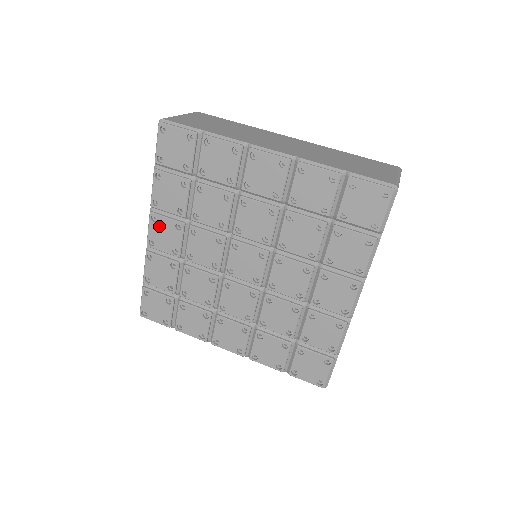
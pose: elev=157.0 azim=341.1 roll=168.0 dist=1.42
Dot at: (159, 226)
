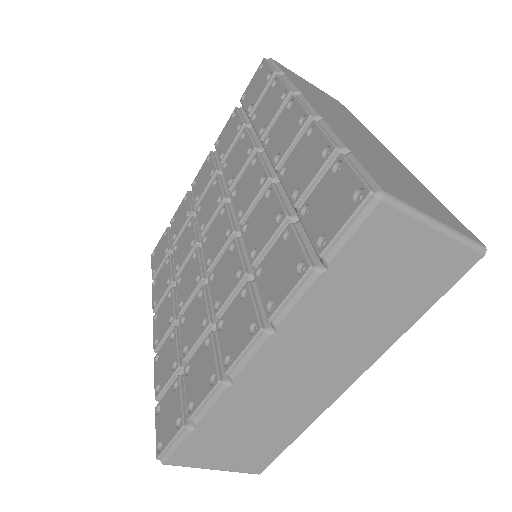
Dot at: (159, 318)
